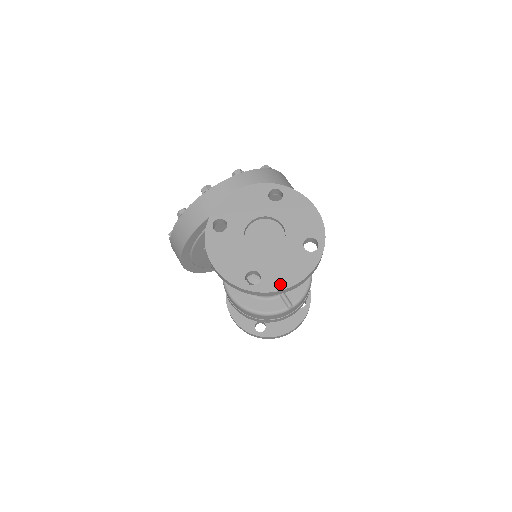
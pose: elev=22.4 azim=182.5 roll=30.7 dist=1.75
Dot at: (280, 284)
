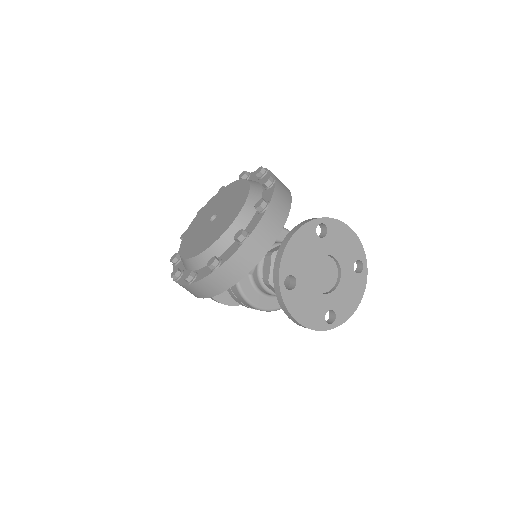
Dot at: (349, 312)
